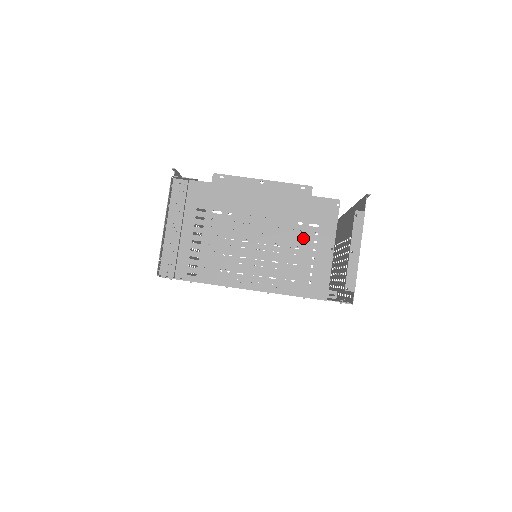
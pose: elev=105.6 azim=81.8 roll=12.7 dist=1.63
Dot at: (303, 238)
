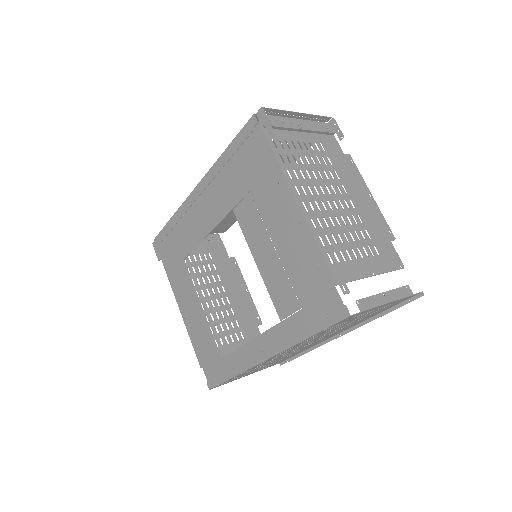
Dot at: (363, 242)
